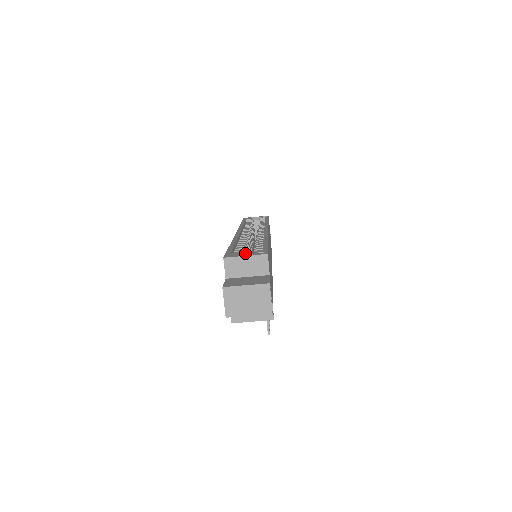
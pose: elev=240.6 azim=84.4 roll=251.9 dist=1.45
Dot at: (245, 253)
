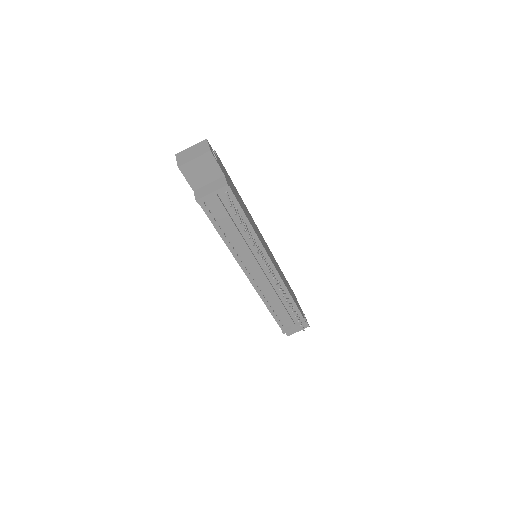
Dot at: occluded
